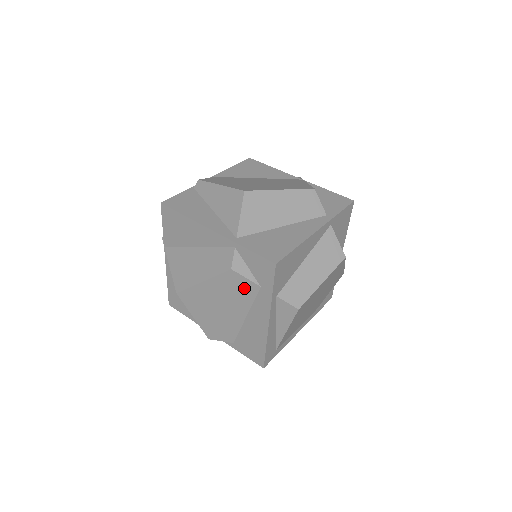
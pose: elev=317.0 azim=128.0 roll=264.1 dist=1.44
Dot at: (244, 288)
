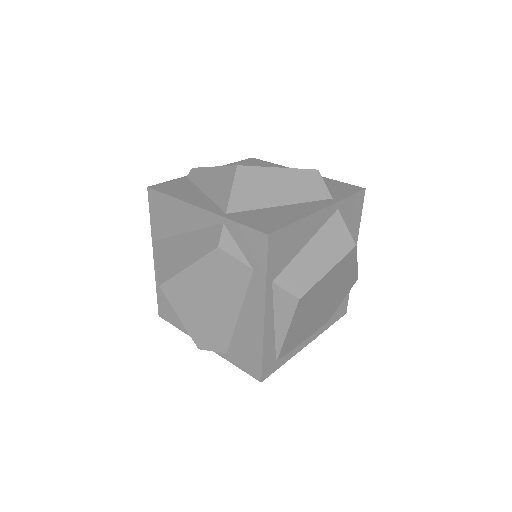
Dot at: (234, 273)
